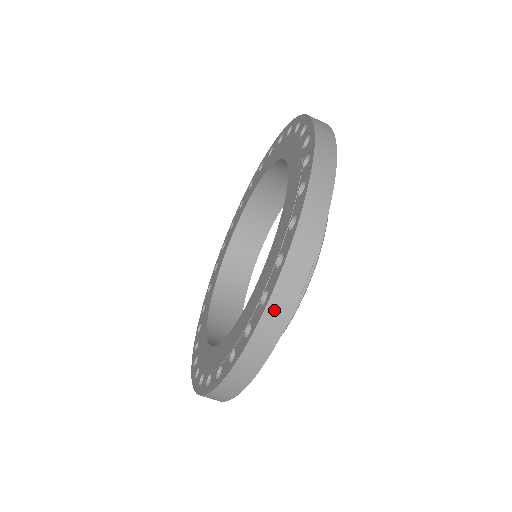
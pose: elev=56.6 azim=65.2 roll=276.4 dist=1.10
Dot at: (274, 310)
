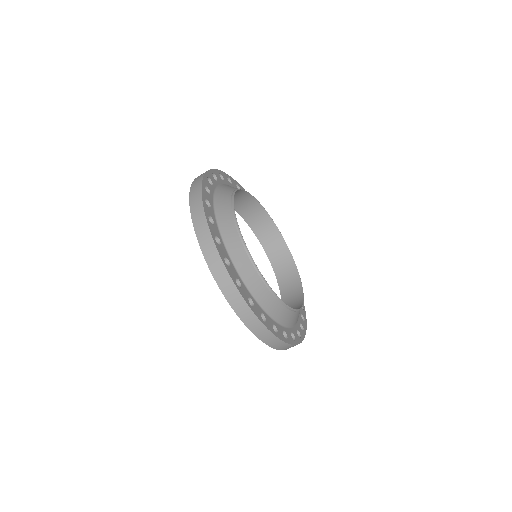
Dot at: (197, 223)
